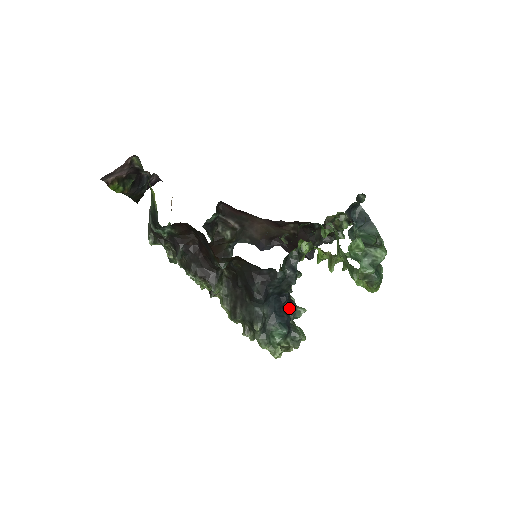
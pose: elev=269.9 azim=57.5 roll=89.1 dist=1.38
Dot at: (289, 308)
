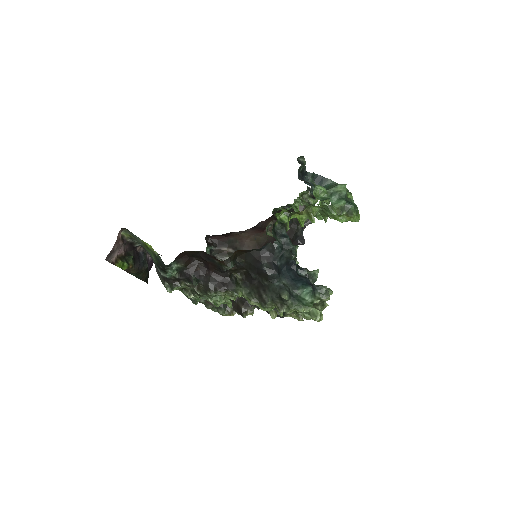
Dot at: (303, 273)
